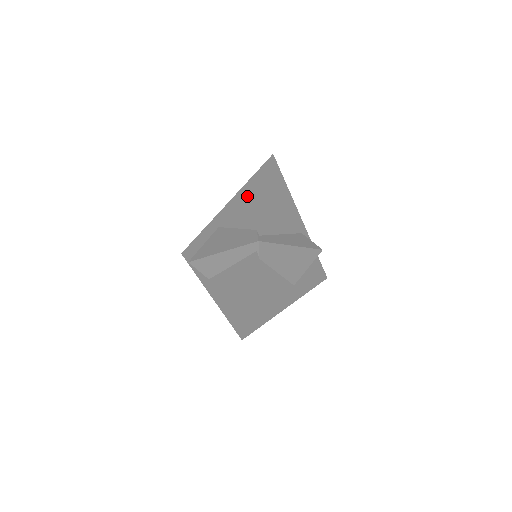
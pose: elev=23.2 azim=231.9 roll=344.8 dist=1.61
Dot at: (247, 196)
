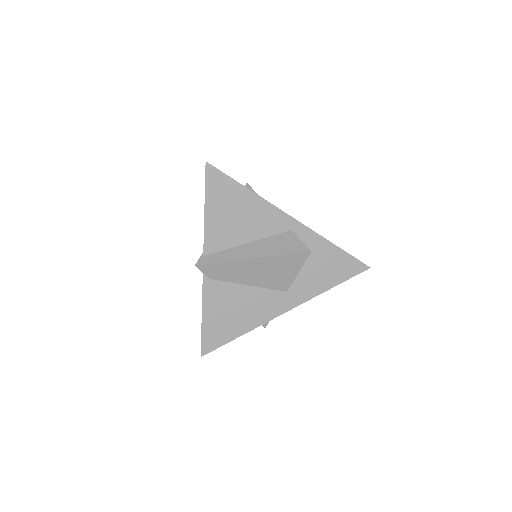
Dot at: occluded
